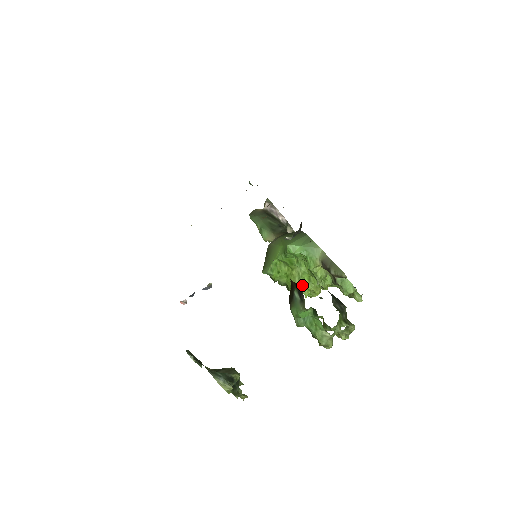
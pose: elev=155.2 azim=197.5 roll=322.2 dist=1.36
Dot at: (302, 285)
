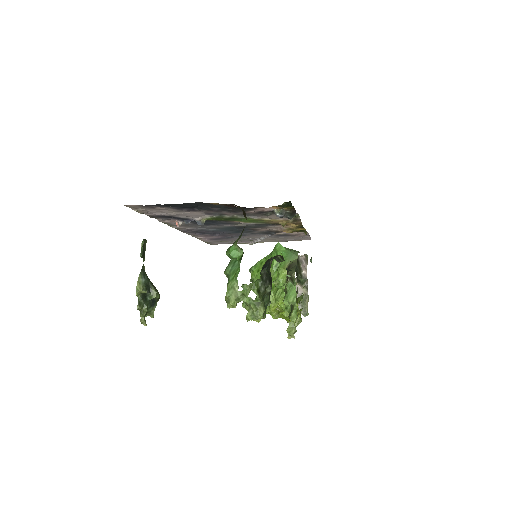
Dot at: occluded
